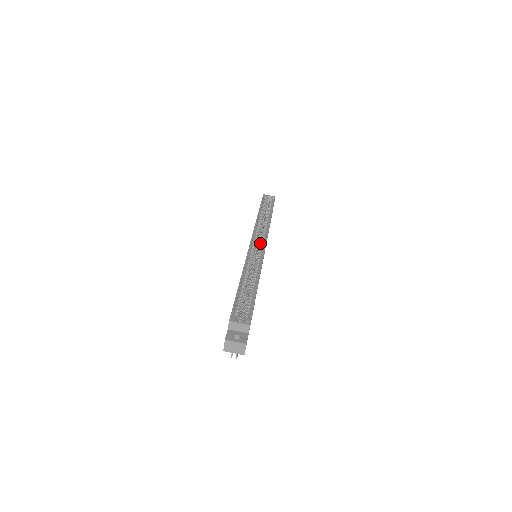
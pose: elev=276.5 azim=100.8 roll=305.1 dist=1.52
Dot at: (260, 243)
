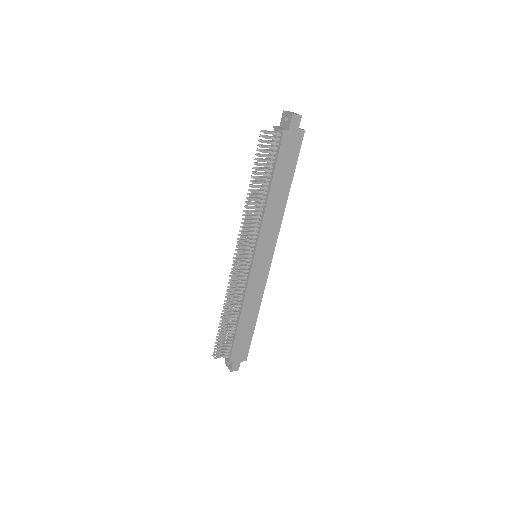
Dot at: occluded
